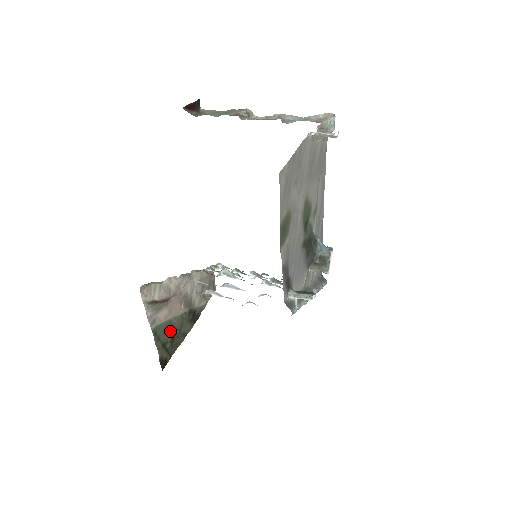
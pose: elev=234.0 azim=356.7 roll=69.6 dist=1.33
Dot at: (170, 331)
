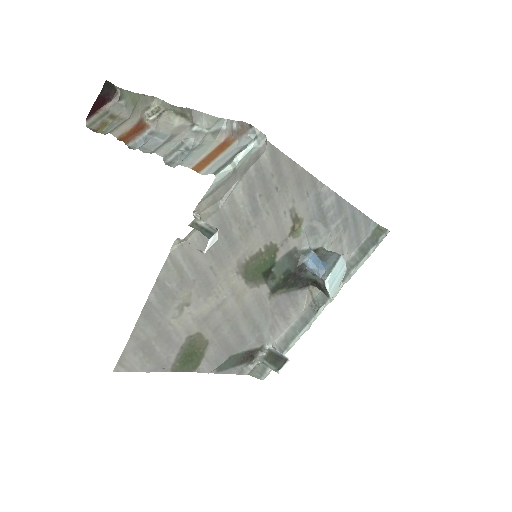
Dot at: occluded
